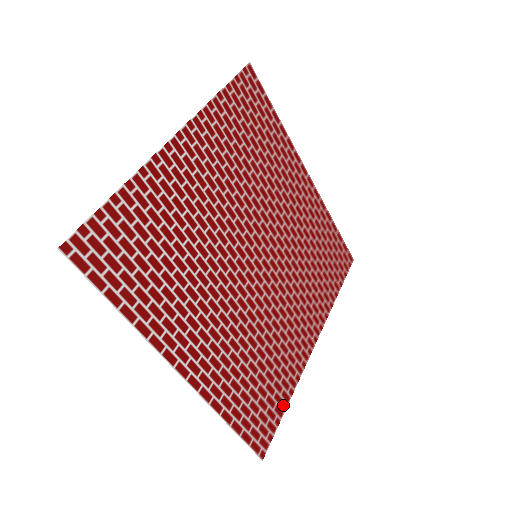
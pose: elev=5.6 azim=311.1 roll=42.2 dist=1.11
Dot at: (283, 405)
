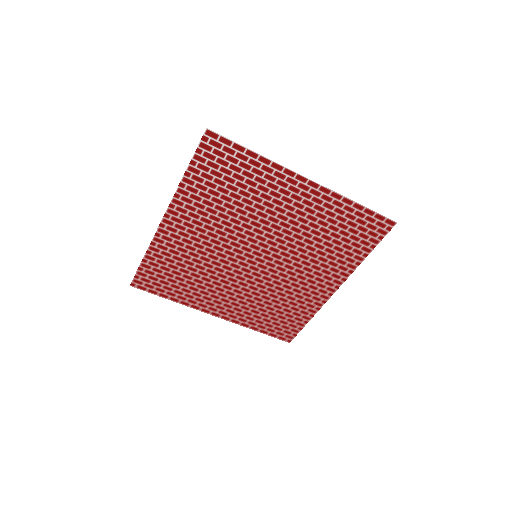
Dot at: (304, 321)
